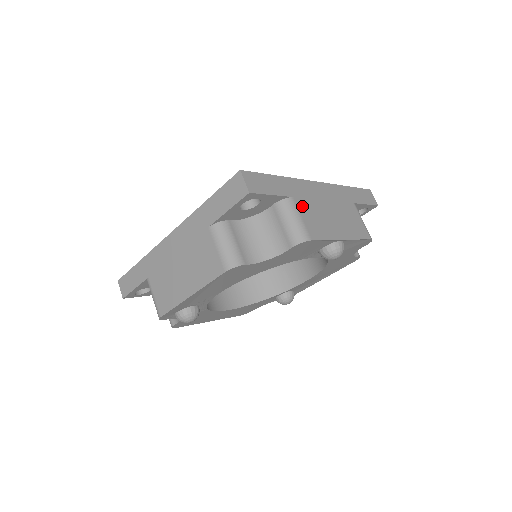
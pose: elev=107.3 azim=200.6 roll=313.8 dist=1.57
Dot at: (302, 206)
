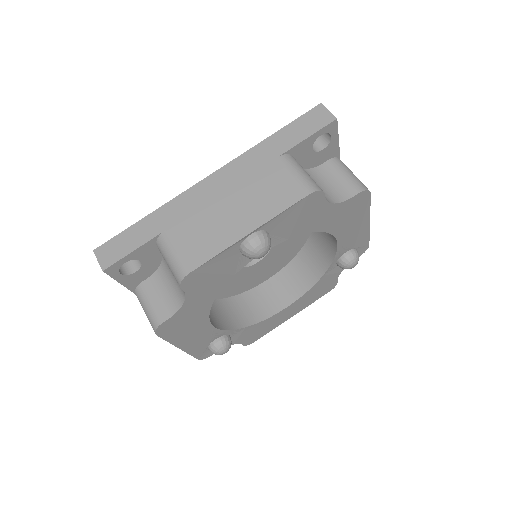
Dot at: (178, 233)
